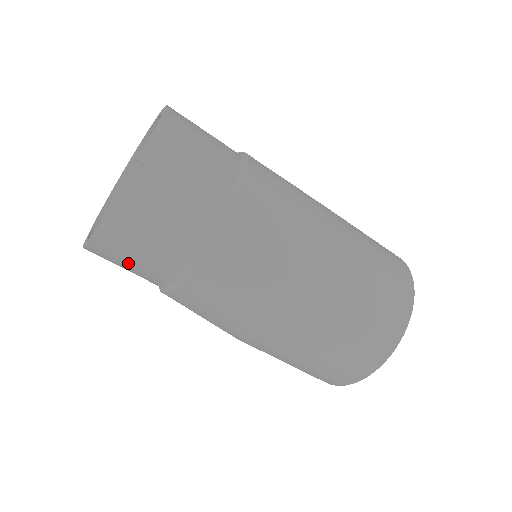
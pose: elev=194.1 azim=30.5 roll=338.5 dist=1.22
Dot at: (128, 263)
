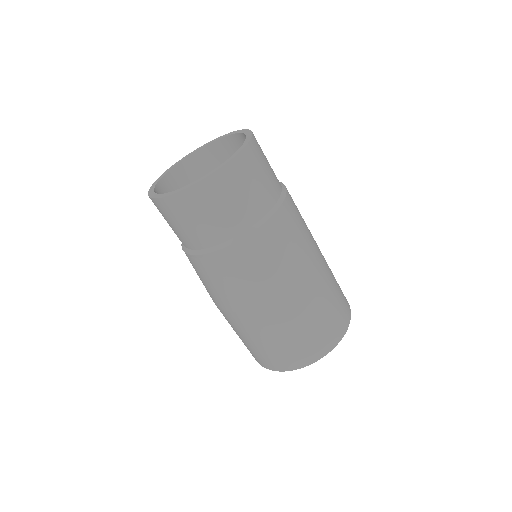
Dot at: (171, 223)
